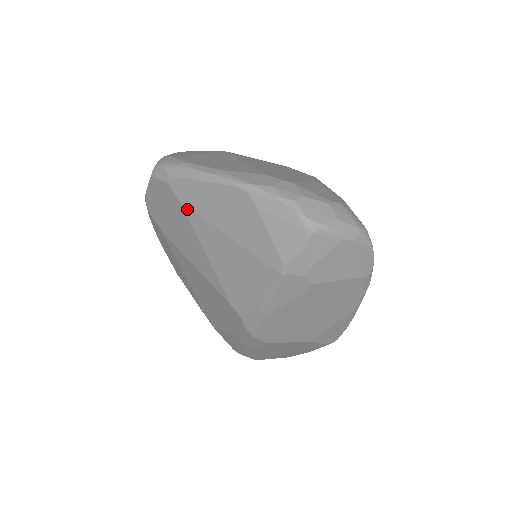
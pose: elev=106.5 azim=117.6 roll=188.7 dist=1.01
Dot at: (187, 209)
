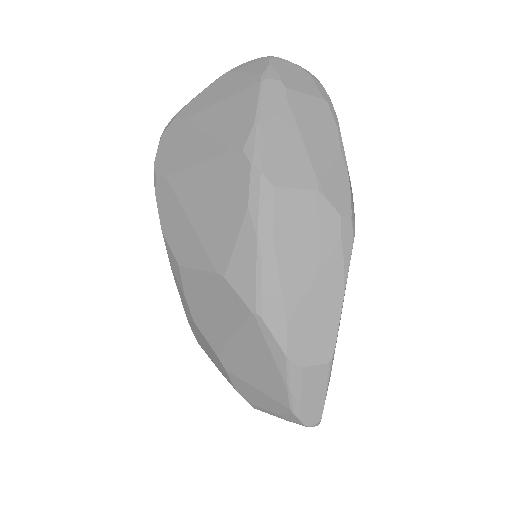
Dot at: (189, 118)
